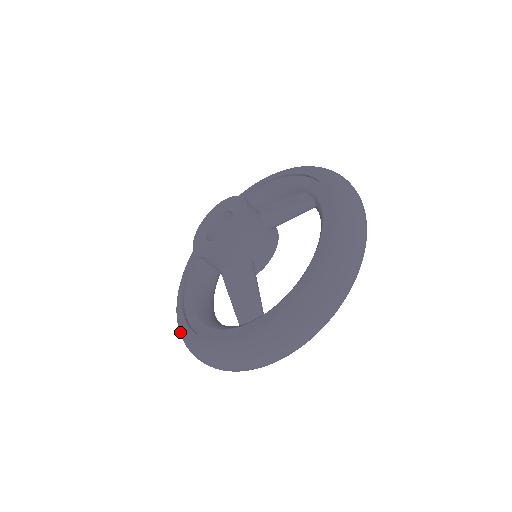
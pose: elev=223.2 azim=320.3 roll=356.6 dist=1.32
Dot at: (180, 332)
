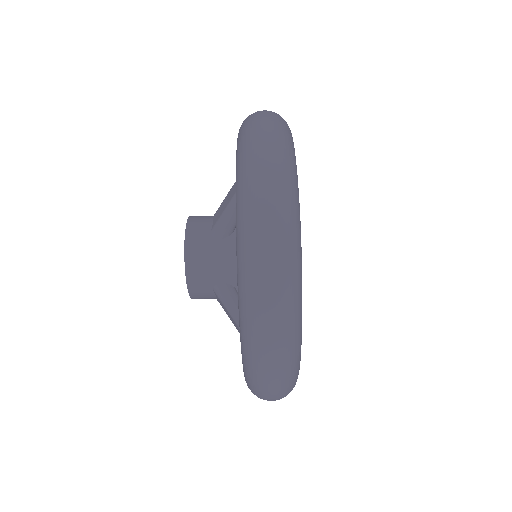
Dot at: occluded
